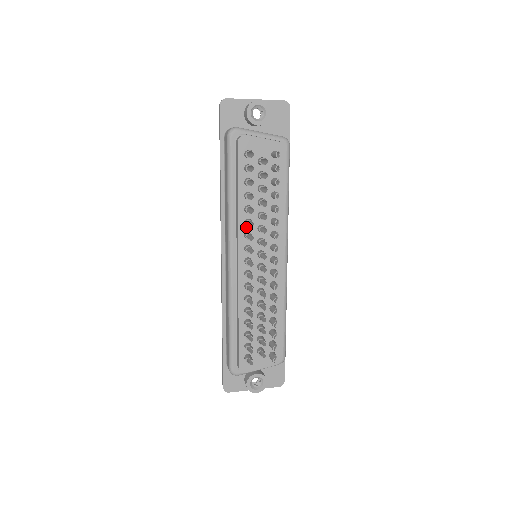
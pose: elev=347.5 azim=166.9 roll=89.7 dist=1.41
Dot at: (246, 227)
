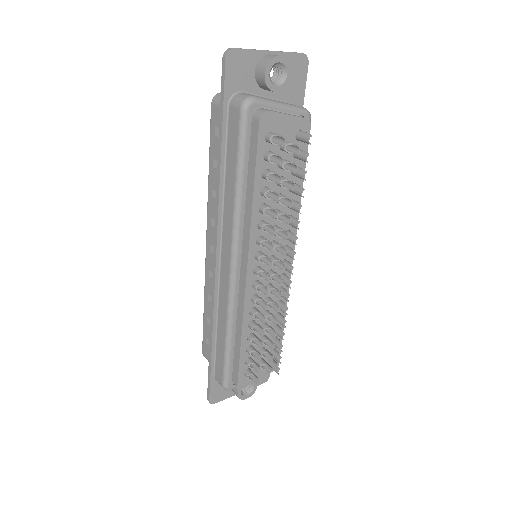
Dot at: (259, 230)
